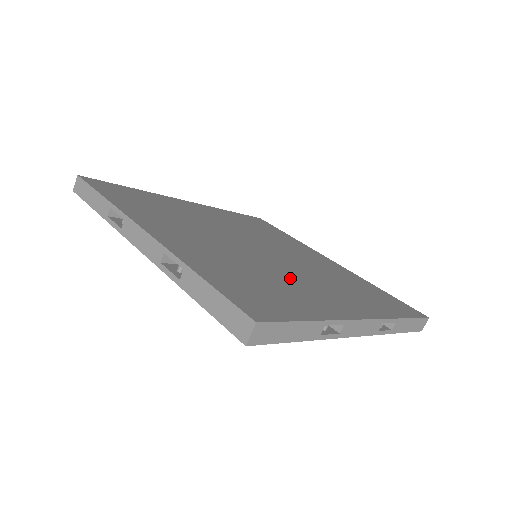
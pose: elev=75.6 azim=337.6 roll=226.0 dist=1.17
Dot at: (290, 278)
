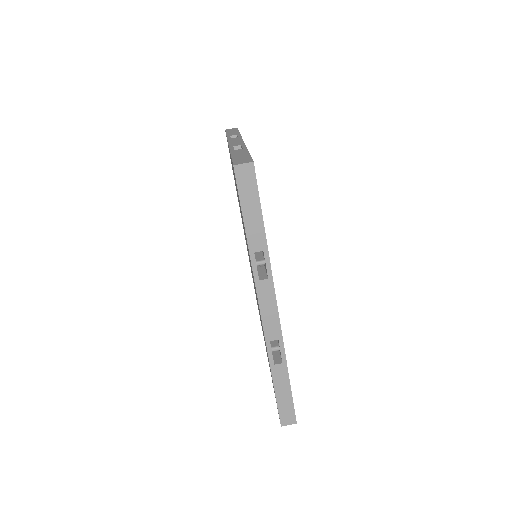
Dot at: occluded
